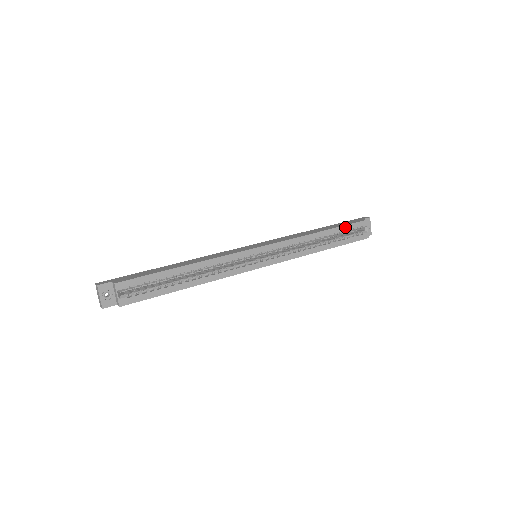
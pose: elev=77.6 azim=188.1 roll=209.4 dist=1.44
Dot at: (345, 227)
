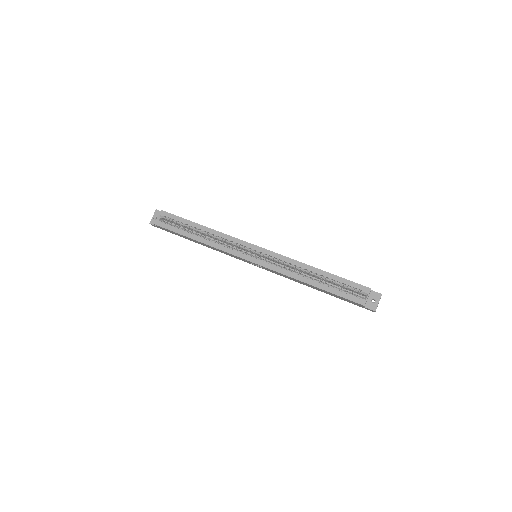
Dot at: (343, 280)
